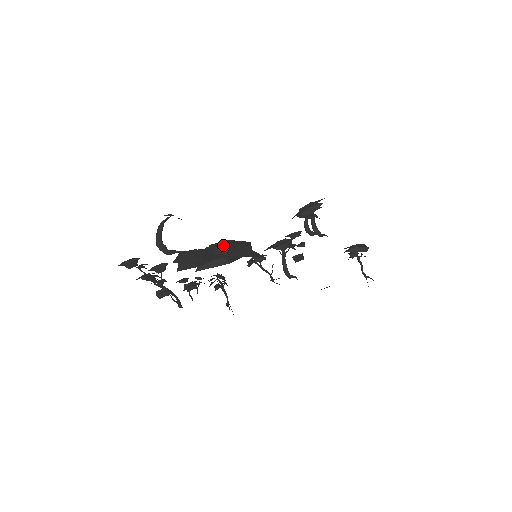
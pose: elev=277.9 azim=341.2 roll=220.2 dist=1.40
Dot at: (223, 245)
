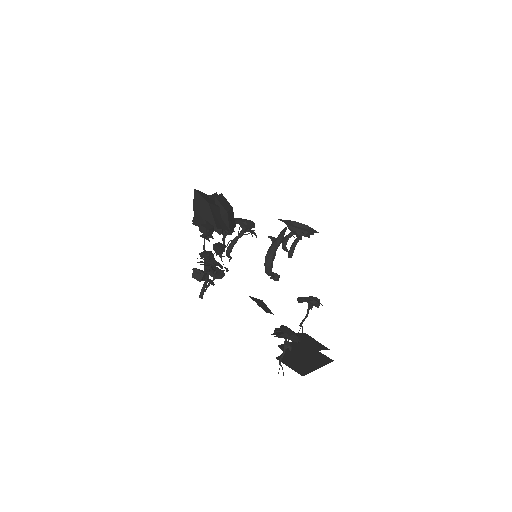
Dot at: (228, 209)
